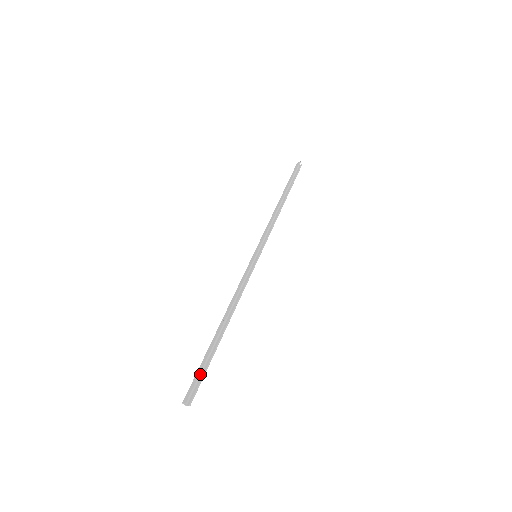
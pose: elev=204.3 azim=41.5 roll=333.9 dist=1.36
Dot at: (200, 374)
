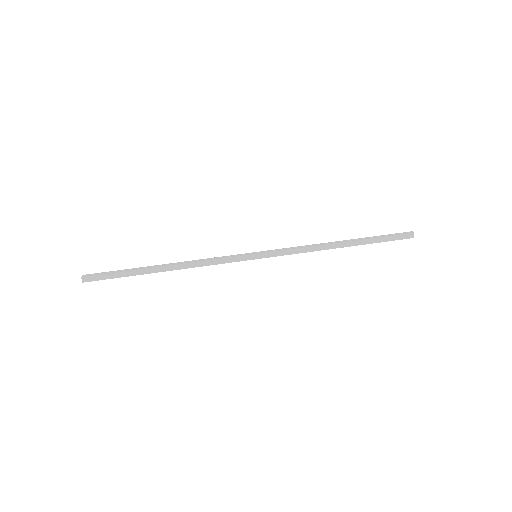
Dot at: (110, 272)
